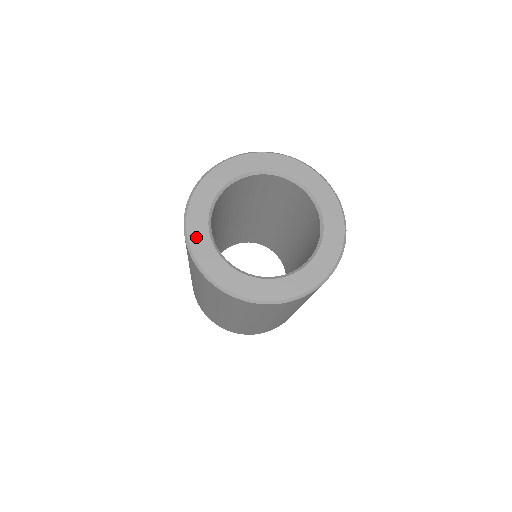
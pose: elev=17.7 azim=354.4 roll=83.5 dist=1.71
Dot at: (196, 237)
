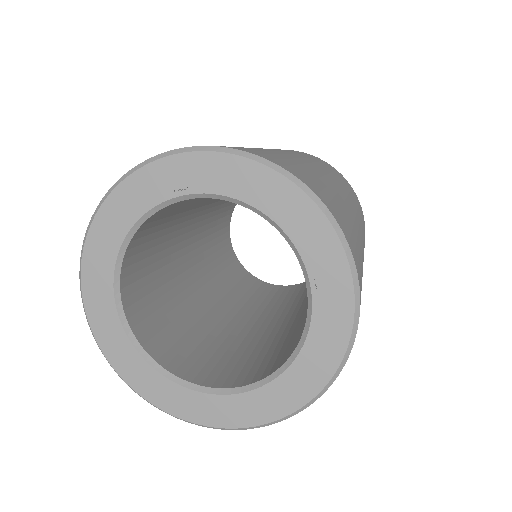
Dot at: (103, 330)
